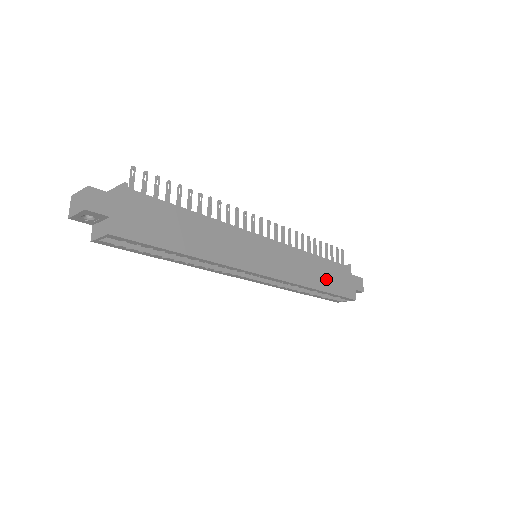
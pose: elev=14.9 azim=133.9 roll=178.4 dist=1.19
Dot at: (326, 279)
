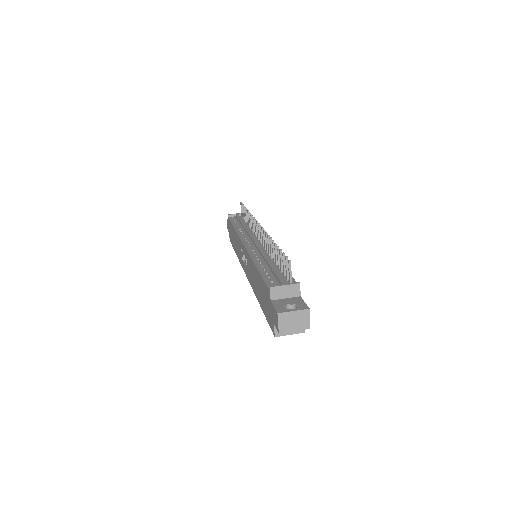
Dot at: occluded
